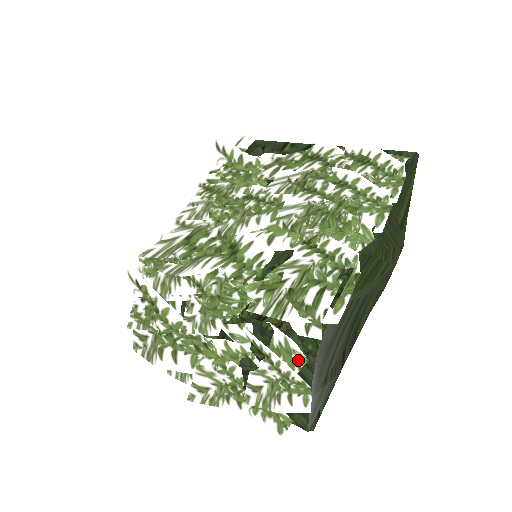
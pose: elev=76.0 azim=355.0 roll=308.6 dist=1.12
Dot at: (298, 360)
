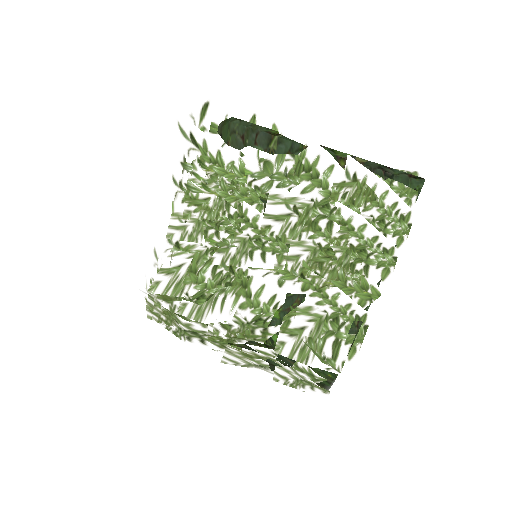
Dot at: (320, 380)
